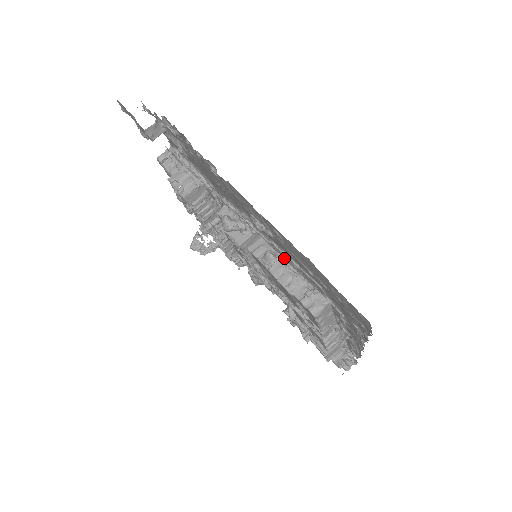
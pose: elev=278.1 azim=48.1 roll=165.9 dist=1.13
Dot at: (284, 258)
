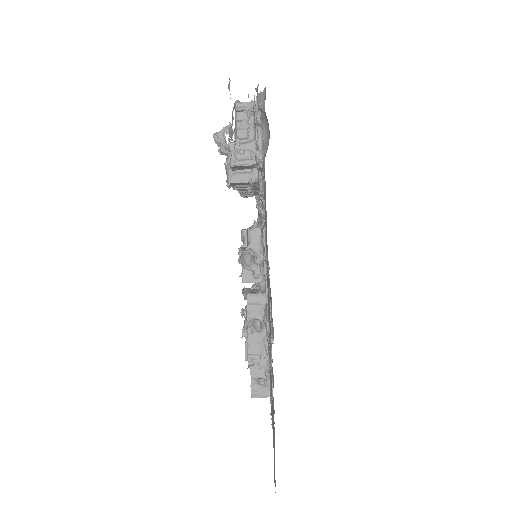
Dot at: occluded
